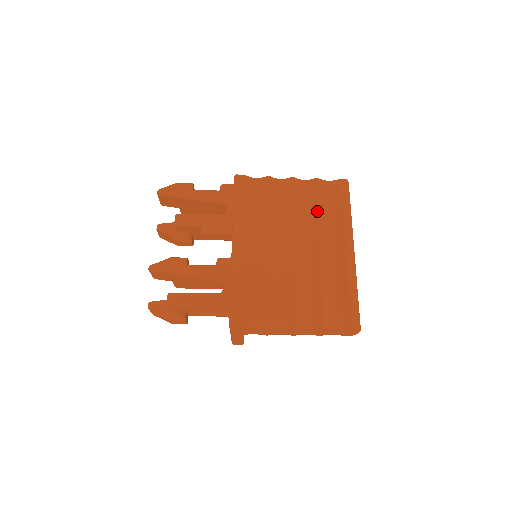
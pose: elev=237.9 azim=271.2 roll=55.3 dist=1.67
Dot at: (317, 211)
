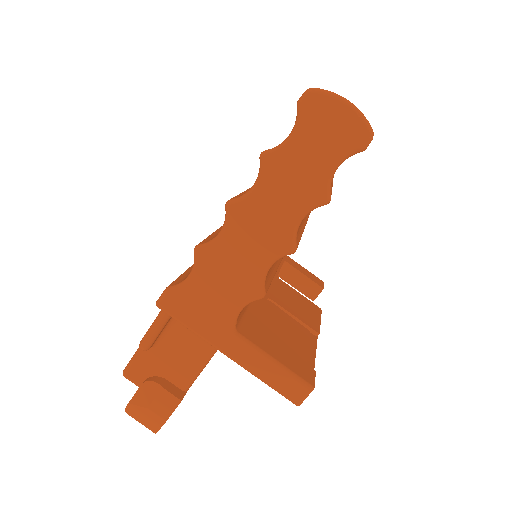
Dot at: occluded
